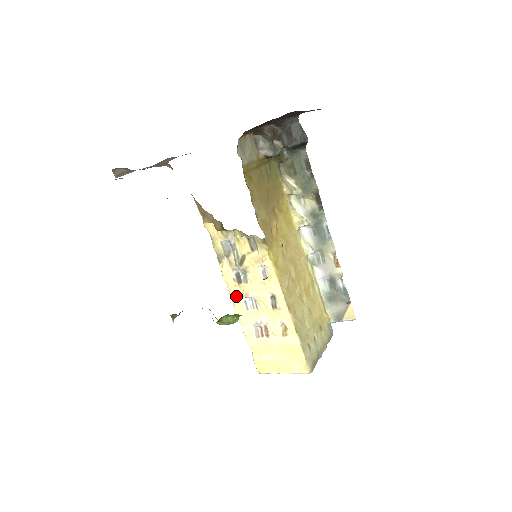
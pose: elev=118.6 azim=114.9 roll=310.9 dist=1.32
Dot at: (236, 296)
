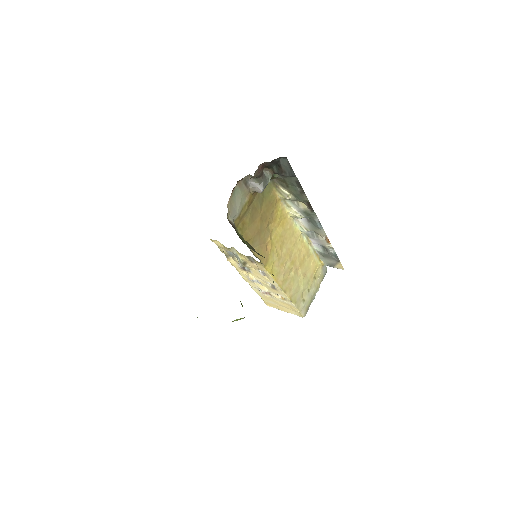
Dot at: (243, 275)
